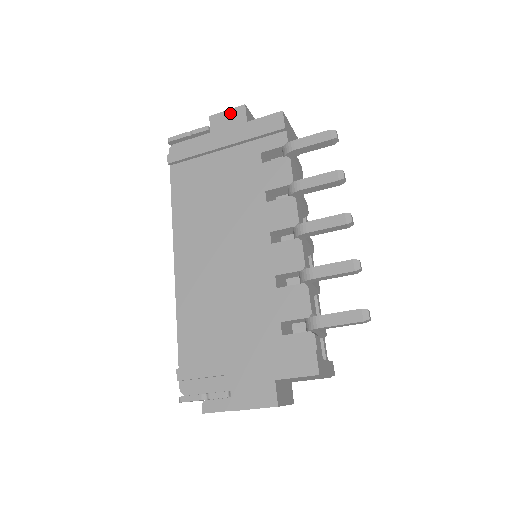
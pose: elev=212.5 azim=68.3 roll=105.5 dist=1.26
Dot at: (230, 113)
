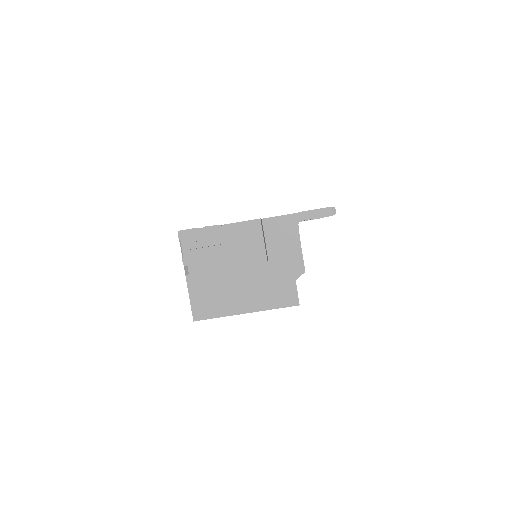
Dot at: occluded
